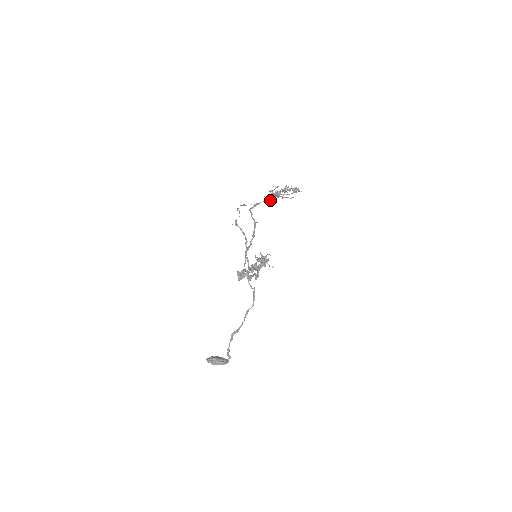
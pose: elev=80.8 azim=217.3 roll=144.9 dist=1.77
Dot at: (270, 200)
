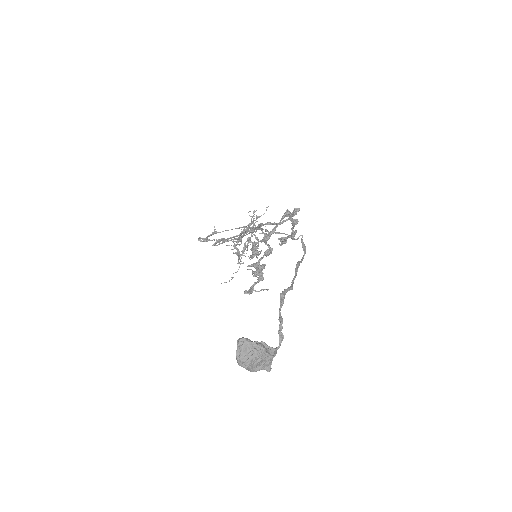
Dot at: (252, 223)
